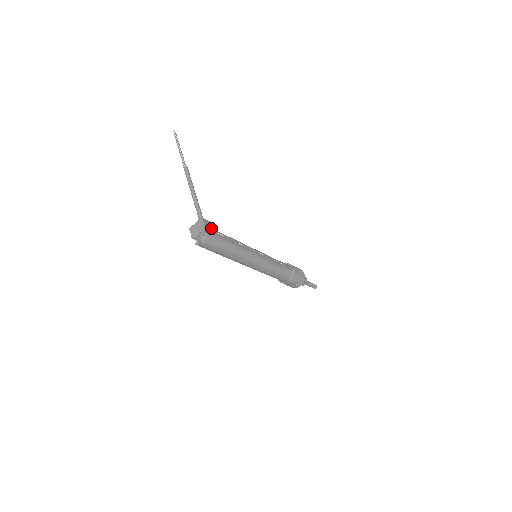
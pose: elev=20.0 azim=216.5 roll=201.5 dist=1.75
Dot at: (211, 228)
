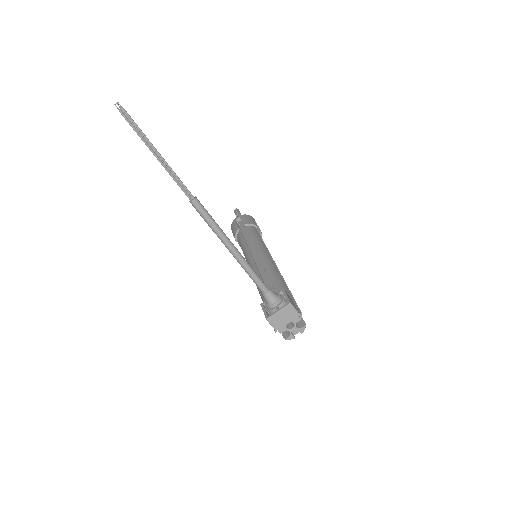
Dot at: (294, 305)
